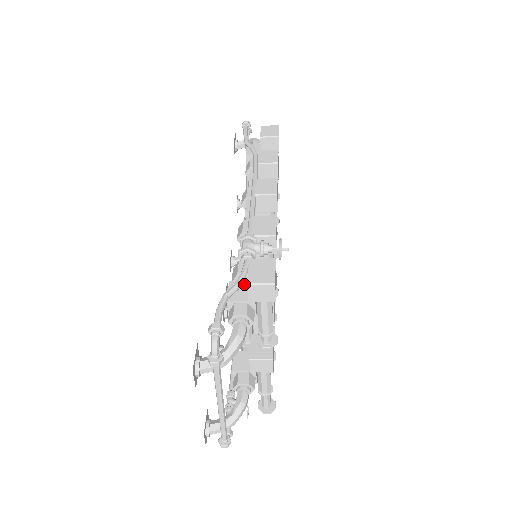
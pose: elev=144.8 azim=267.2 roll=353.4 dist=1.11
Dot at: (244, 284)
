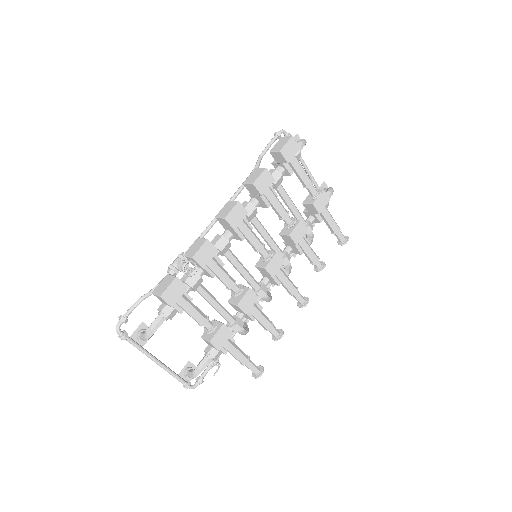
Dot at: occluded
